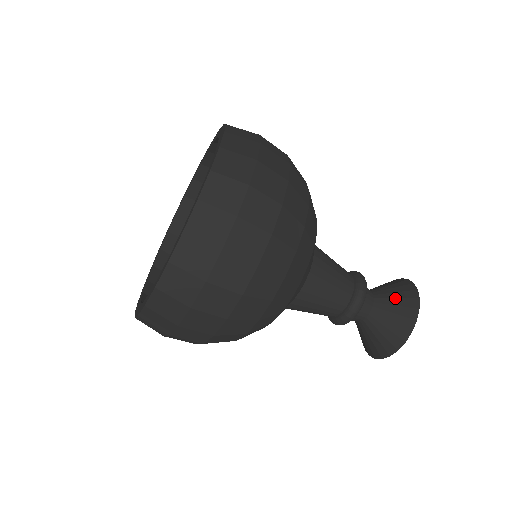
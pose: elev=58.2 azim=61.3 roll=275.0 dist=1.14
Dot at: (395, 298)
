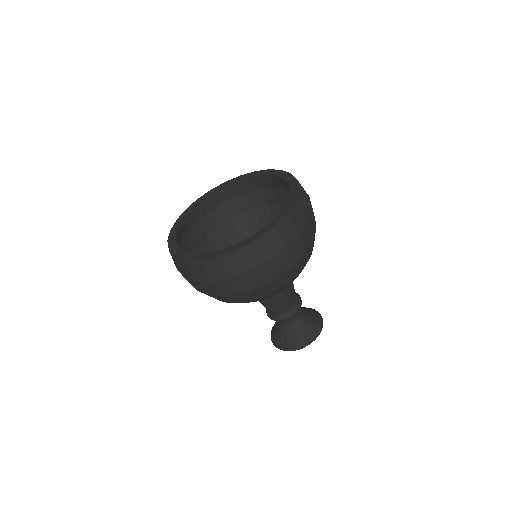
Dot at: (310, 321)
